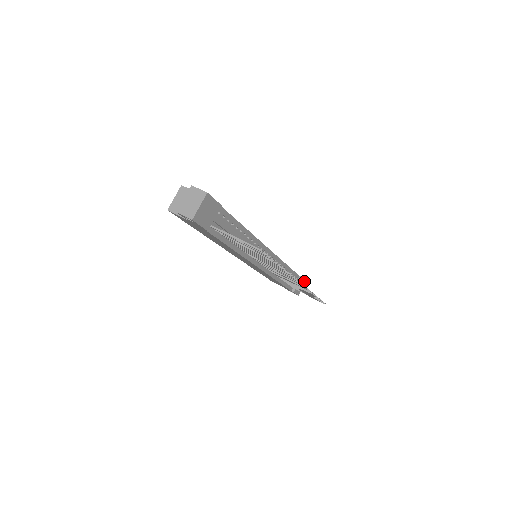
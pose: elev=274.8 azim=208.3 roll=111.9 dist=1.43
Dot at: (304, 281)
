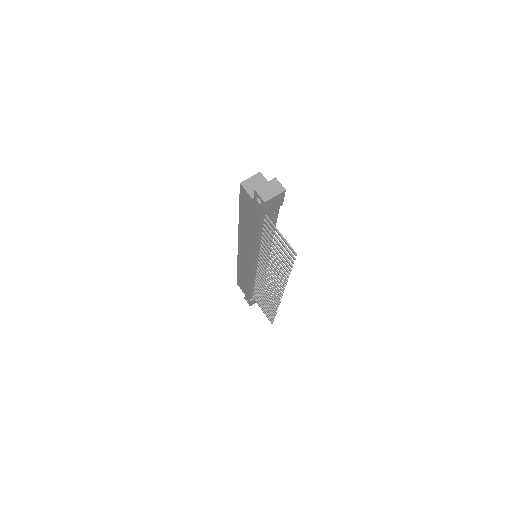
Dot at: occluded
